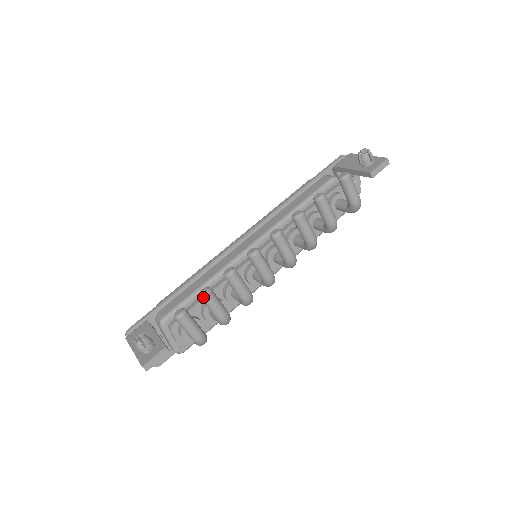
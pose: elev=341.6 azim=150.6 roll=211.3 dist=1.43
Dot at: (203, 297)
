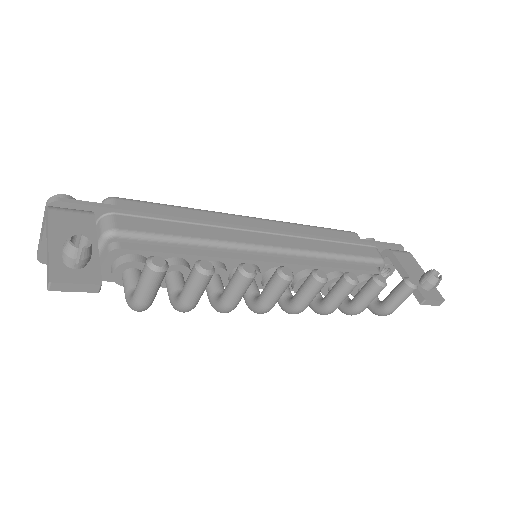
Dot at: (200, 272)
